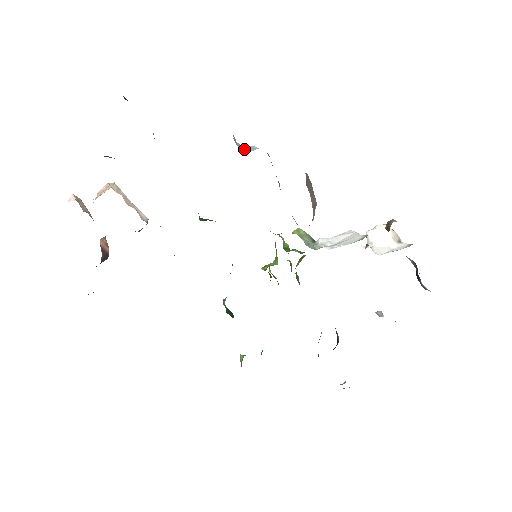
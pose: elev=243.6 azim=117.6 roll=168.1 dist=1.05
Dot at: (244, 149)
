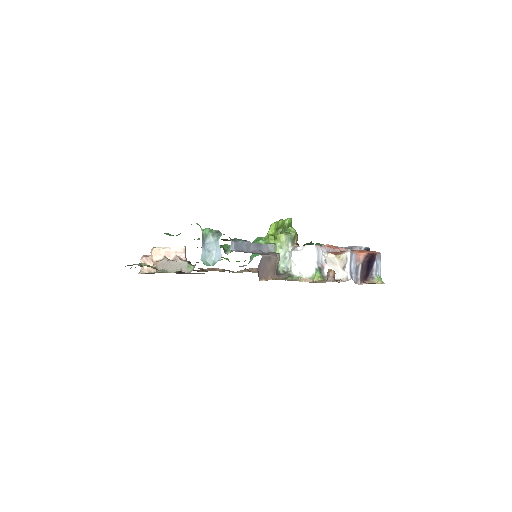
Dot at: (213, 253)
